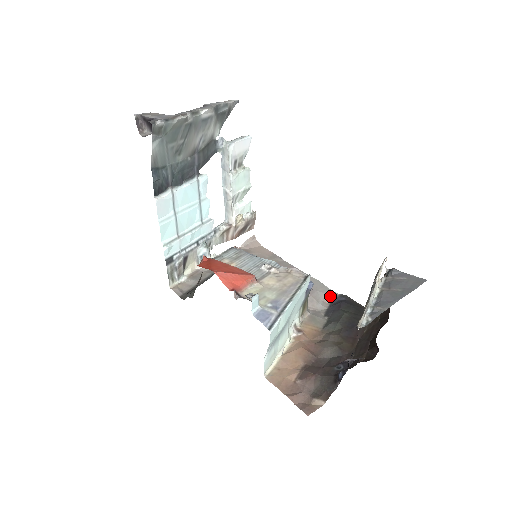
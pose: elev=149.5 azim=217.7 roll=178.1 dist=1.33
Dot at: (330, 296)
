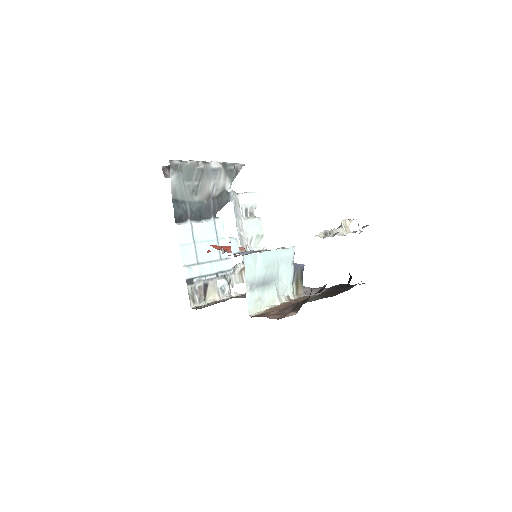
Dot at: occluded
